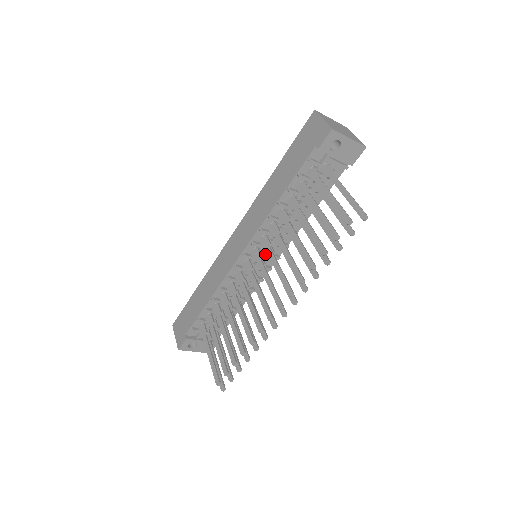
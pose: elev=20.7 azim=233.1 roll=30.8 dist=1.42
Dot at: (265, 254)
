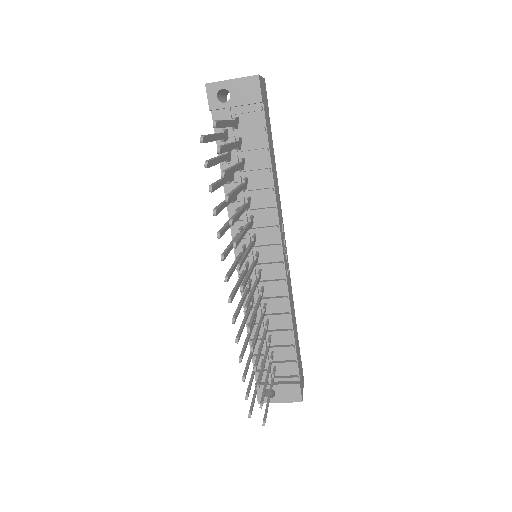
Dot at: occluded
